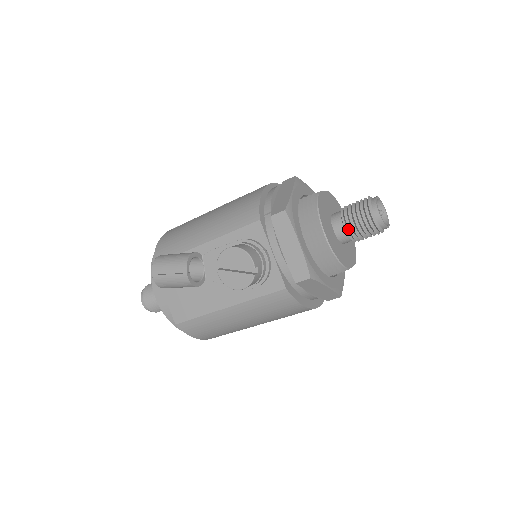
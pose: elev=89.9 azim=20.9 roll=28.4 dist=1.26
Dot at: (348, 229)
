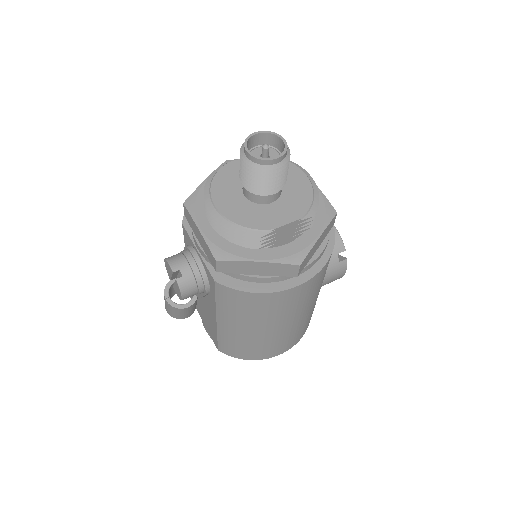
Dot at: (245, 187)
